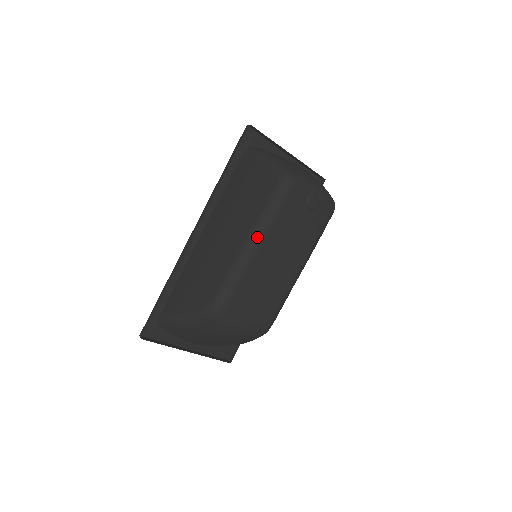
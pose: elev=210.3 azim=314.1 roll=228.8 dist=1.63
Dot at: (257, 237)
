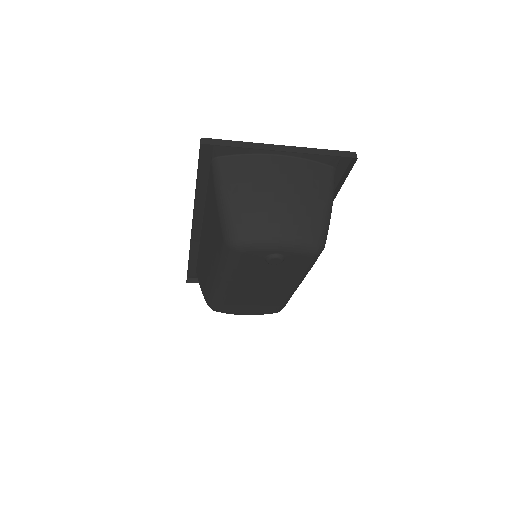
Dot at: (221, 280)
